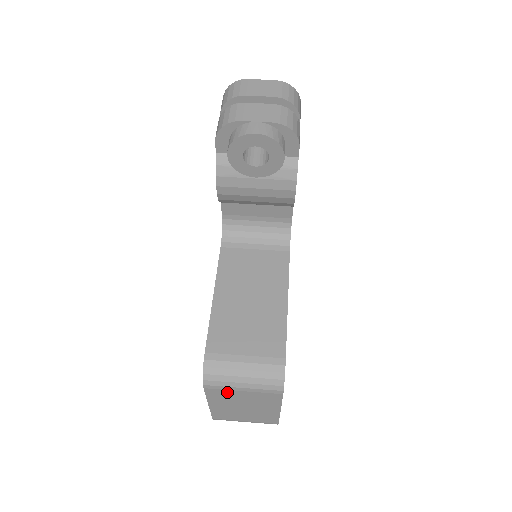
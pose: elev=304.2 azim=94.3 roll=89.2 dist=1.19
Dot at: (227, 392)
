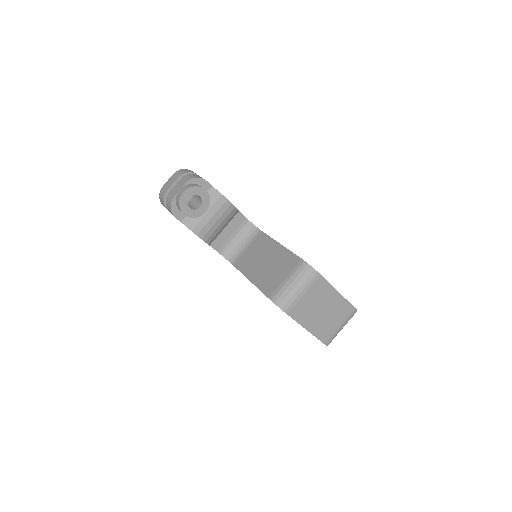
Dot at: (300, 305)
